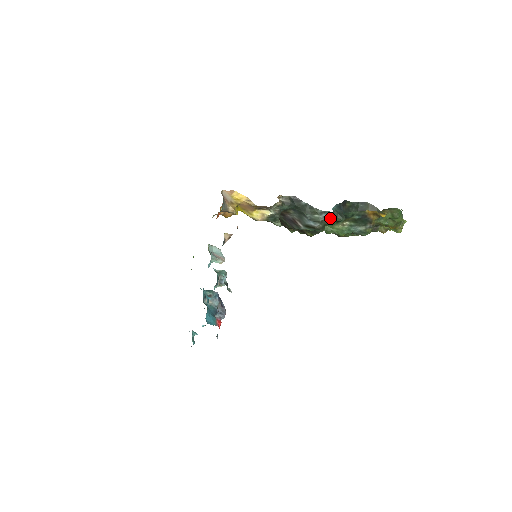
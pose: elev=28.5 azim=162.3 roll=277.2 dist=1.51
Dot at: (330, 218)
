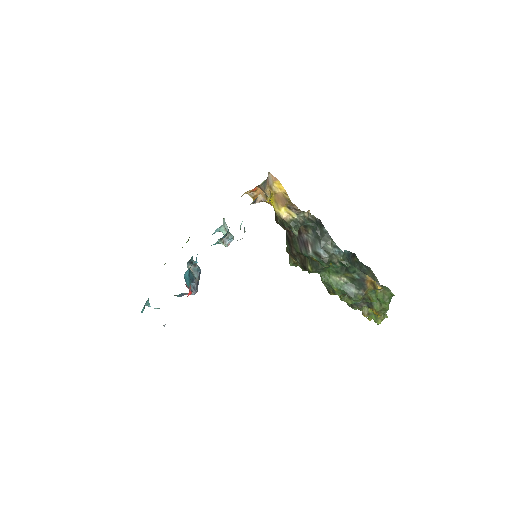
Dot at: (339, 257)
